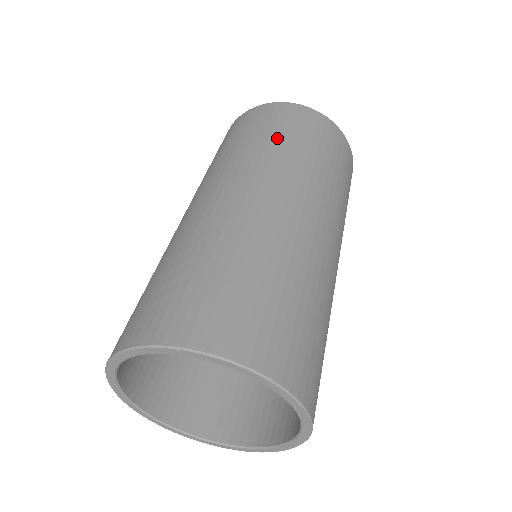
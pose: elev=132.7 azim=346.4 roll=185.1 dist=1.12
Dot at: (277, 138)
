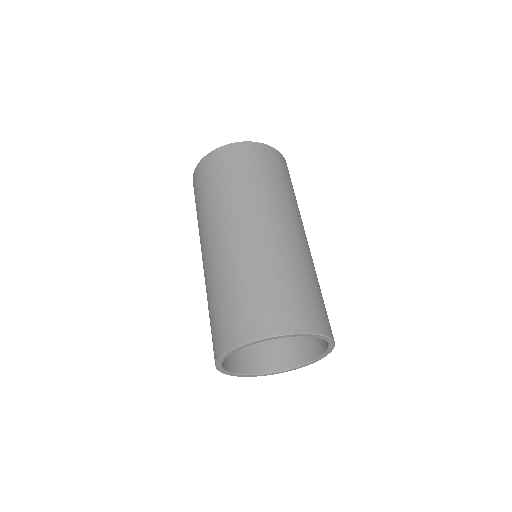
Dot at: (216, 187)
